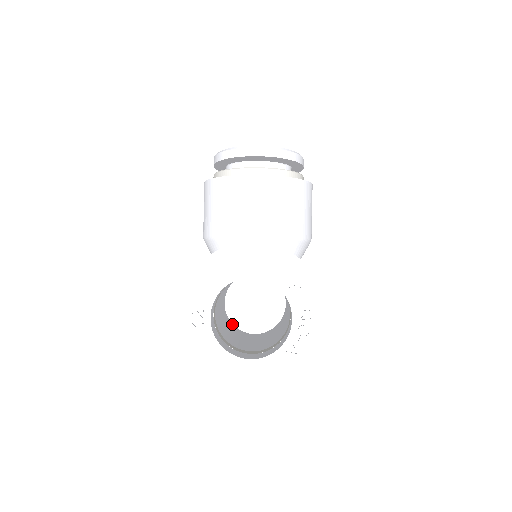
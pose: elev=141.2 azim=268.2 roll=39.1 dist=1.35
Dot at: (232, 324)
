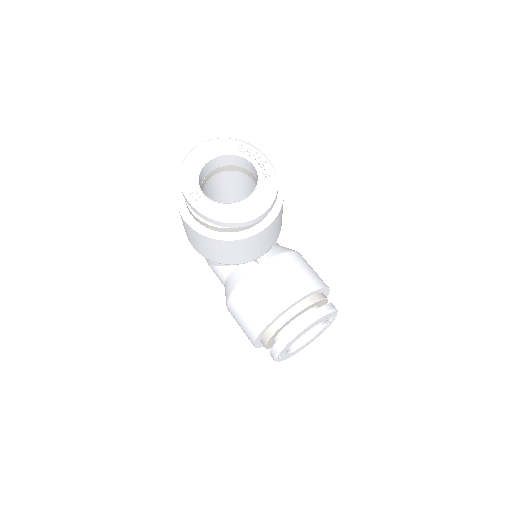
Dot at: occluded
